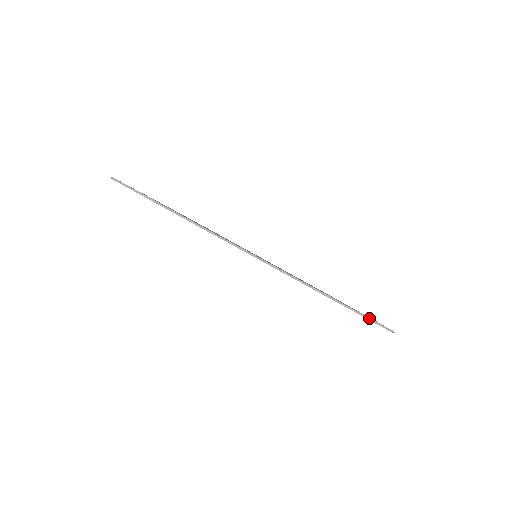
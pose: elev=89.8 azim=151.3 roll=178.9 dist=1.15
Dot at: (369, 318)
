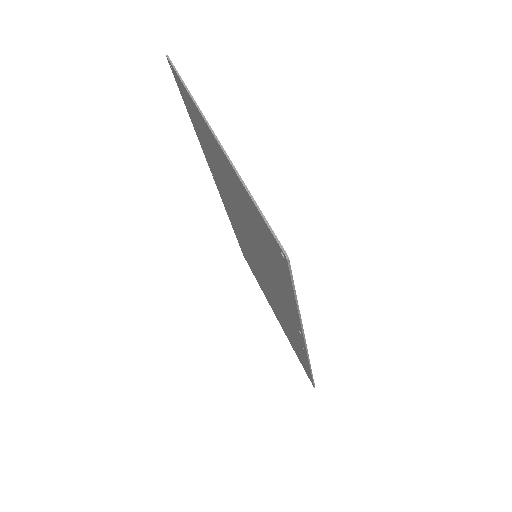
Dot at: (273, 231)
